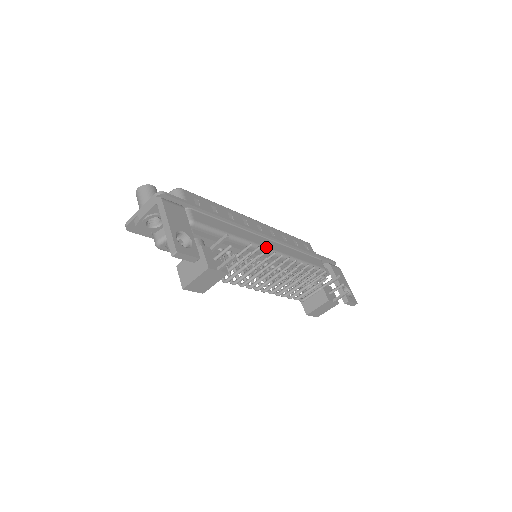
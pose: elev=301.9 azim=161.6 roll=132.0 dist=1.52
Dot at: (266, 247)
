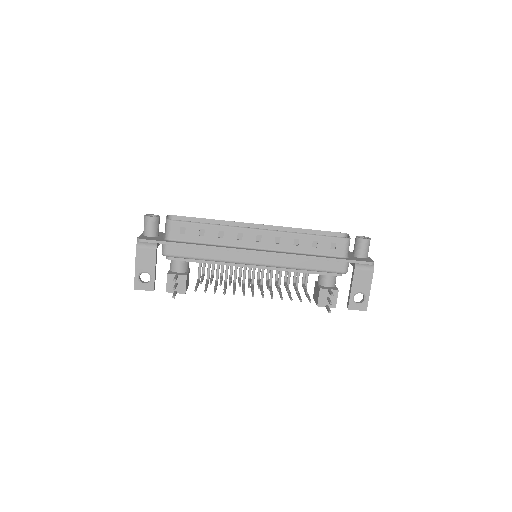
Dot at: (249, 263)
